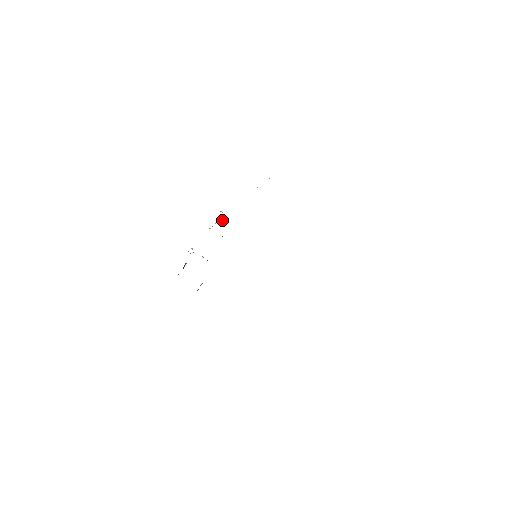
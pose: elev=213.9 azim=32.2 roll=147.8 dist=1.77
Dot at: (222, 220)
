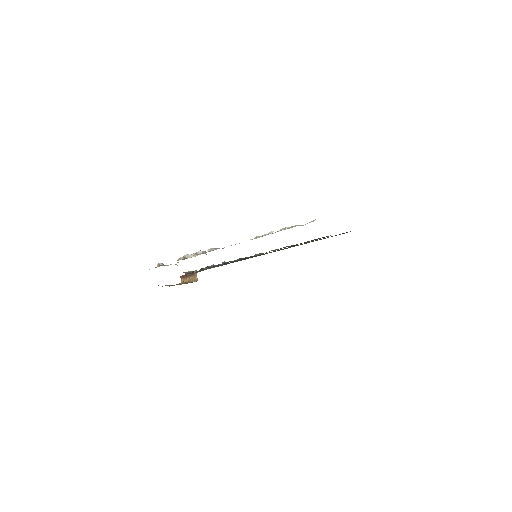
Dot at: (203, 253)
